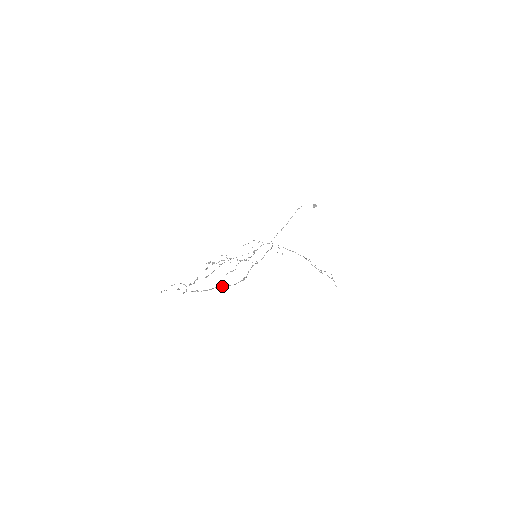
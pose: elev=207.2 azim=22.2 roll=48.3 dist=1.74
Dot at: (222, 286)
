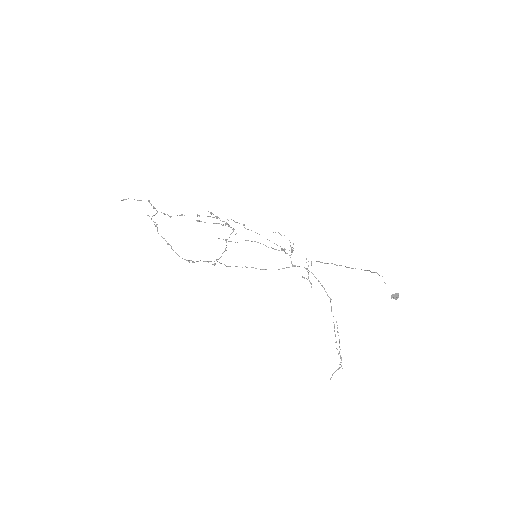
Dot at: (170, 245)
